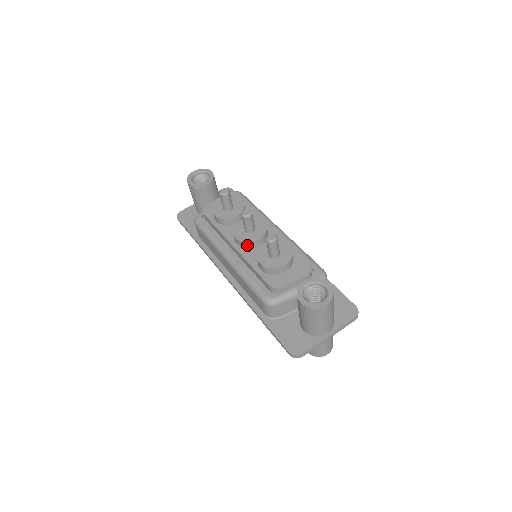
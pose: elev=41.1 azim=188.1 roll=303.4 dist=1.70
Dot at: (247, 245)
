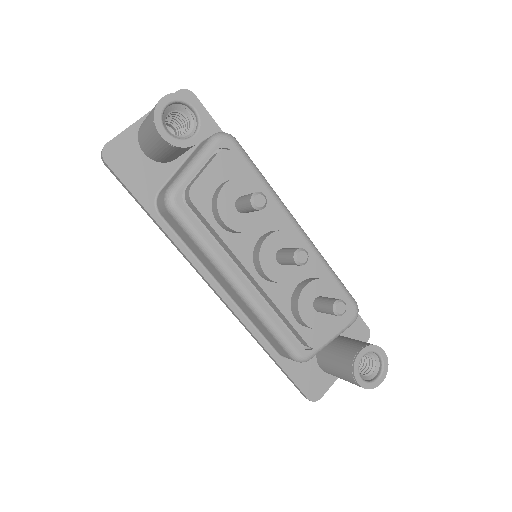
Dot at: (278, 282)
